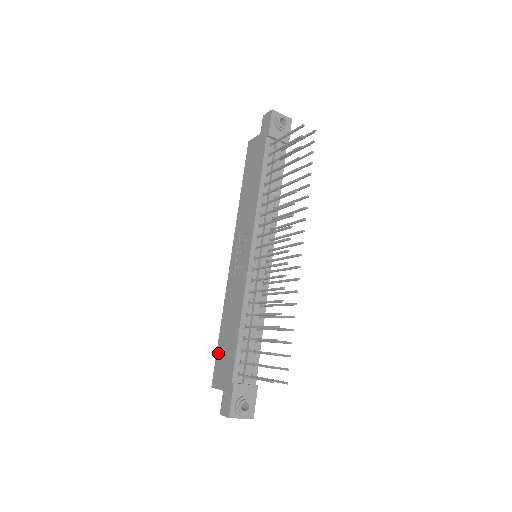
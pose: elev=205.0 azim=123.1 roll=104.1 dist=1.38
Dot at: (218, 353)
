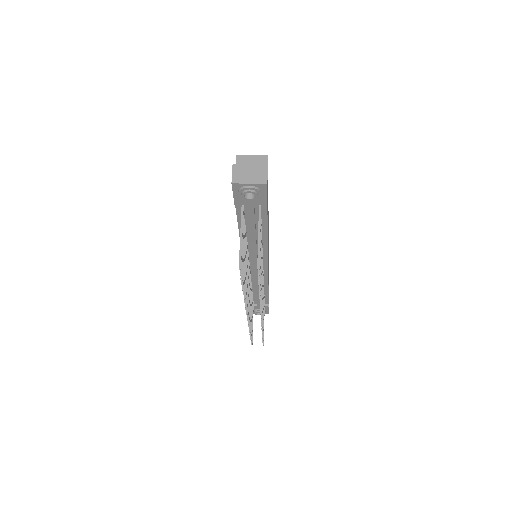
Dot at: occluded
